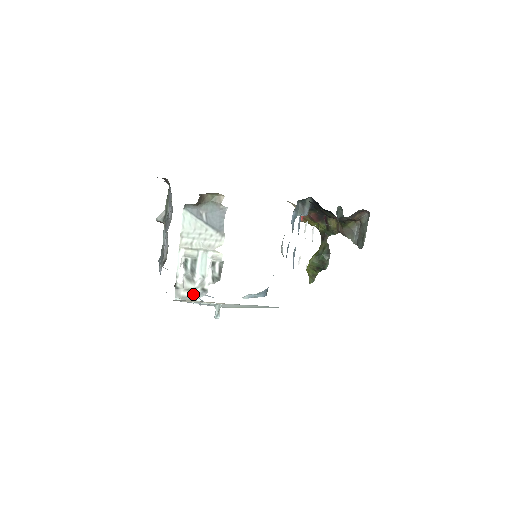
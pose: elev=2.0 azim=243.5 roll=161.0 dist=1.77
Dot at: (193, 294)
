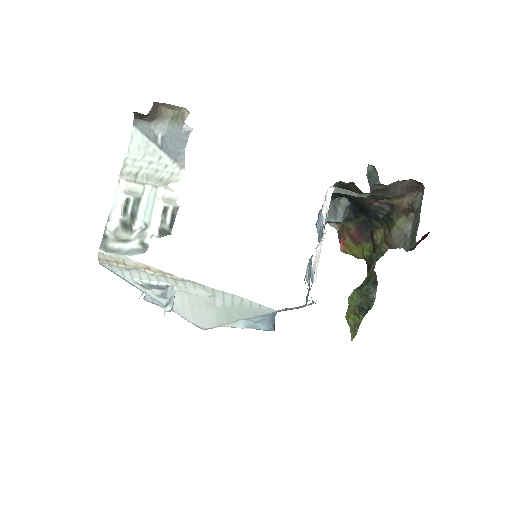
Dot at: (126, 248)
